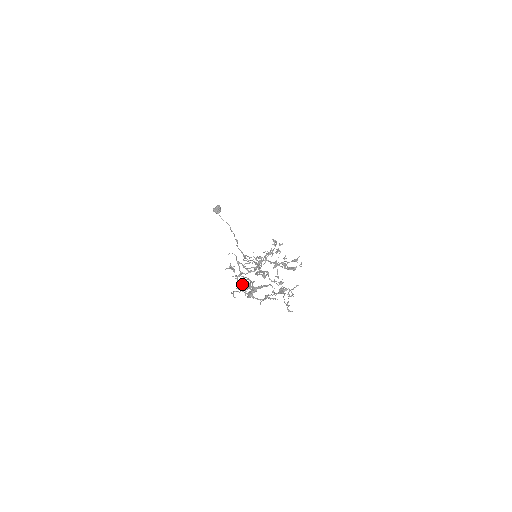
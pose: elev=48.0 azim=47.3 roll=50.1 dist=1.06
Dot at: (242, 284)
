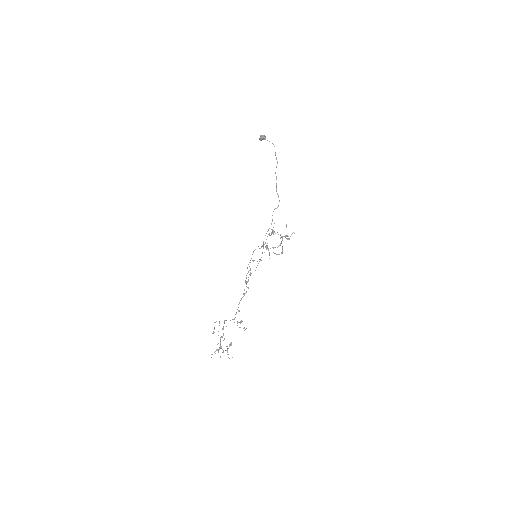
Dot at: (226, 326)
